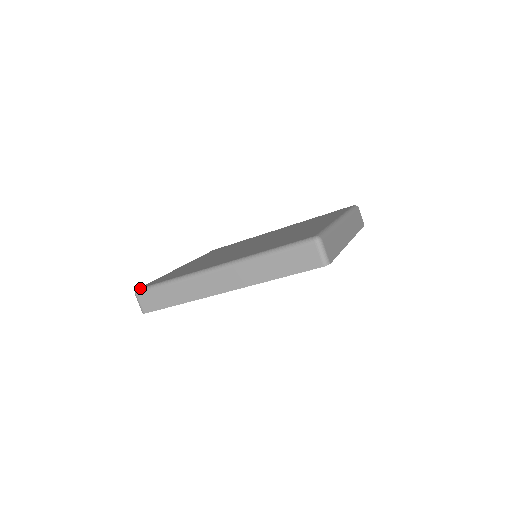
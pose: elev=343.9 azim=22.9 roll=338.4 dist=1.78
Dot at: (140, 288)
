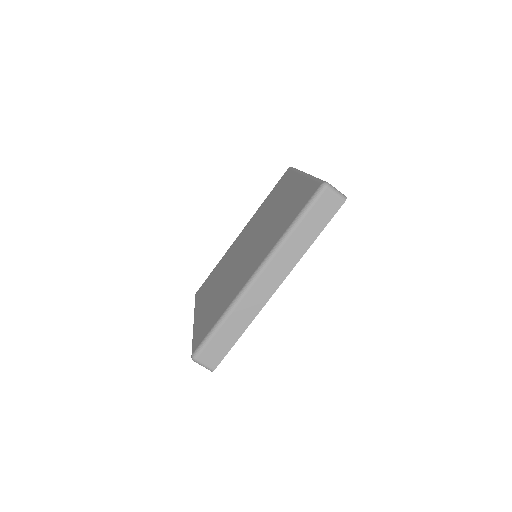
Dot at: (194, 351)
